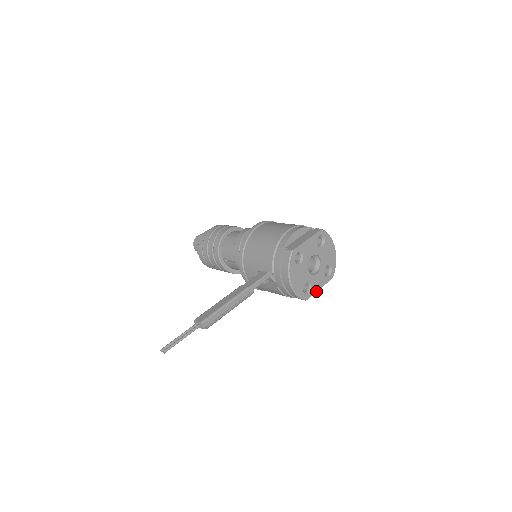
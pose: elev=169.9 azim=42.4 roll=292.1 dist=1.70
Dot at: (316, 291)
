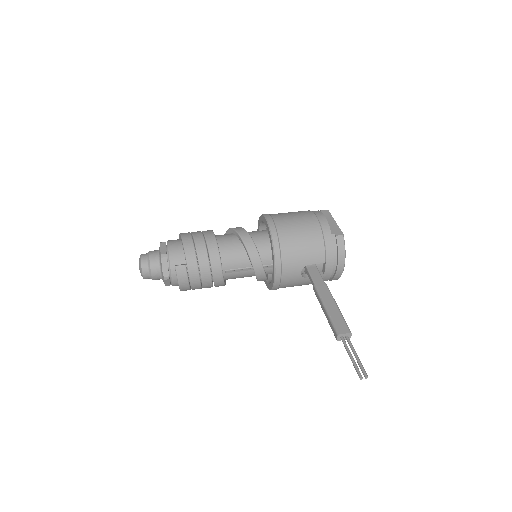
Dot at: occluded
